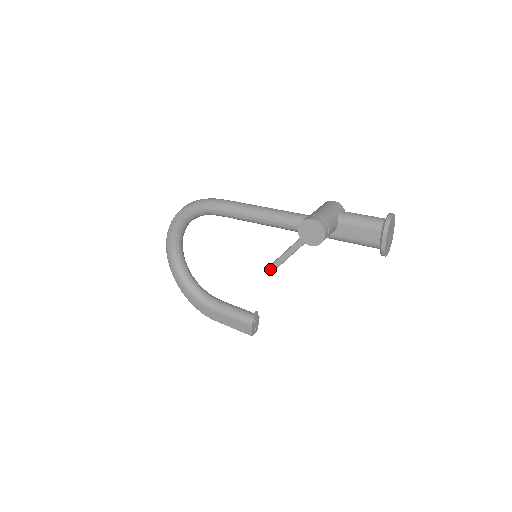
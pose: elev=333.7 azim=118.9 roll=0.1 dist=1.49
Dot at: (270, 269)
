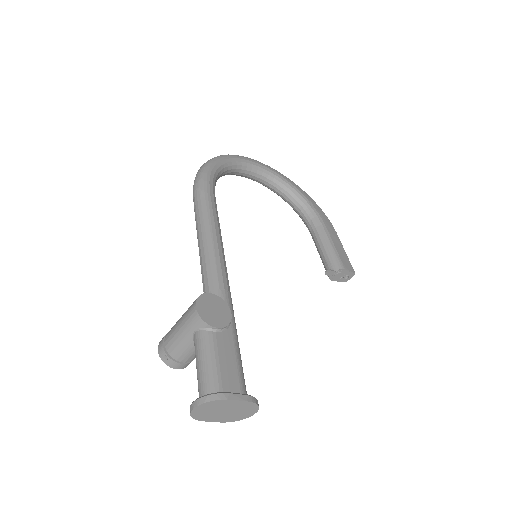
Dot at: occluded
